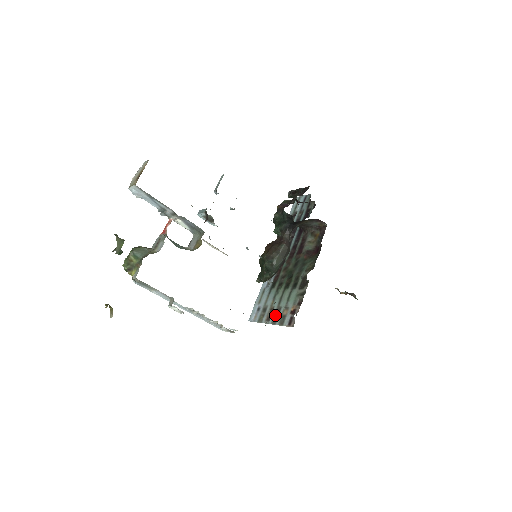
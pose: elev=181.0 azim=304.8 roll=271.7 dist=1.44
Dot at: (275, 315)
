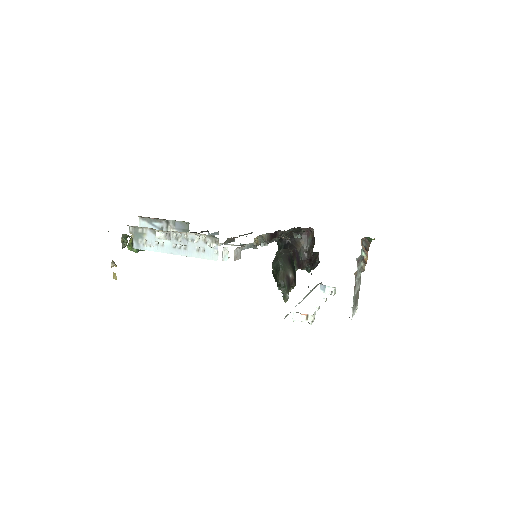
Dot at: occluded
